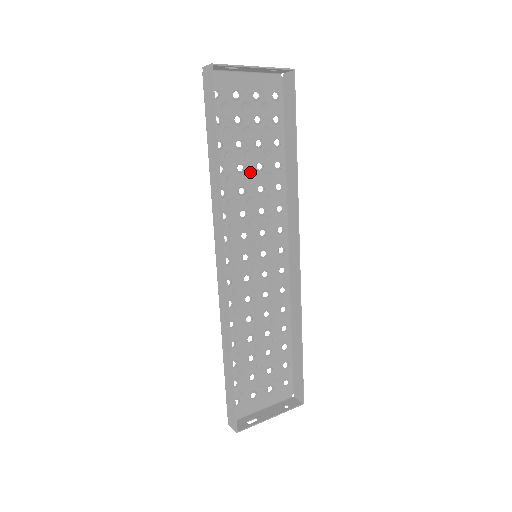
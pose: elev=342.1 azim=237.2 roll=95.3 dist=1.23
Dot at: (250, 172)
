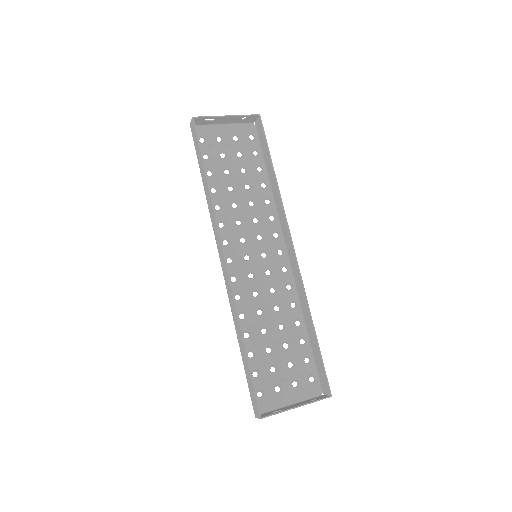
Dot at: (240, 192)
